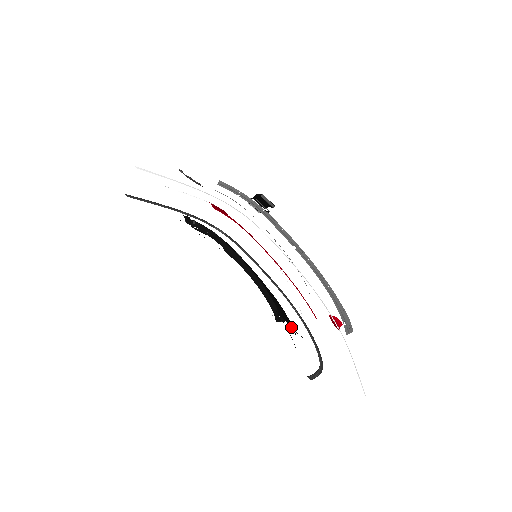
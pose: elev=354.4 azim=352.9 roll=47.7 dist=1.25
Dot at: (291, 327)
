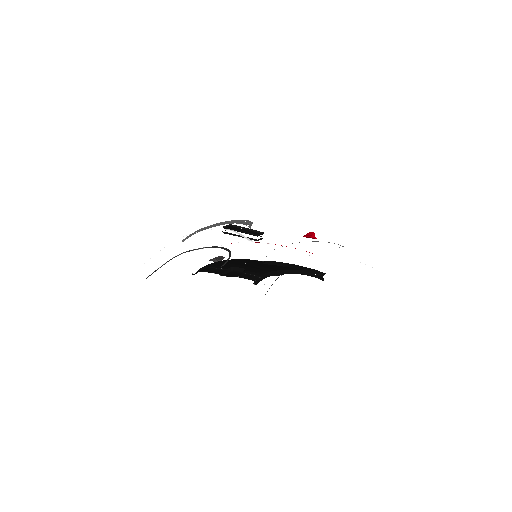
Dot at: occluded
